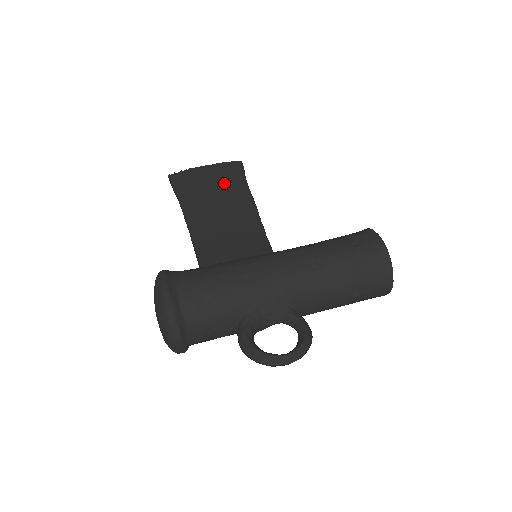
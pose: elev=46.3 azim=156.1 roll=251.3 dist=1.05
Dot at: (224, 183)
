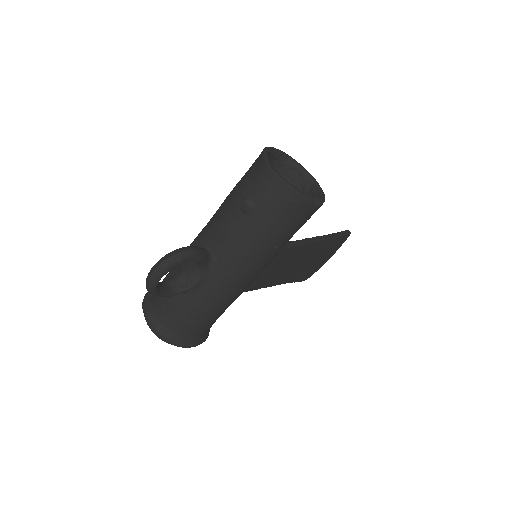
Dot at: occluded
